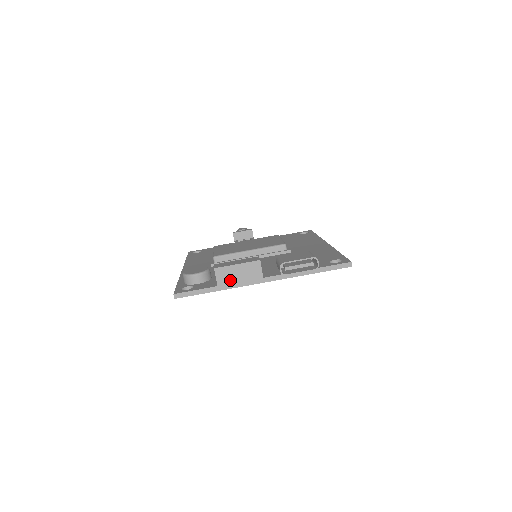
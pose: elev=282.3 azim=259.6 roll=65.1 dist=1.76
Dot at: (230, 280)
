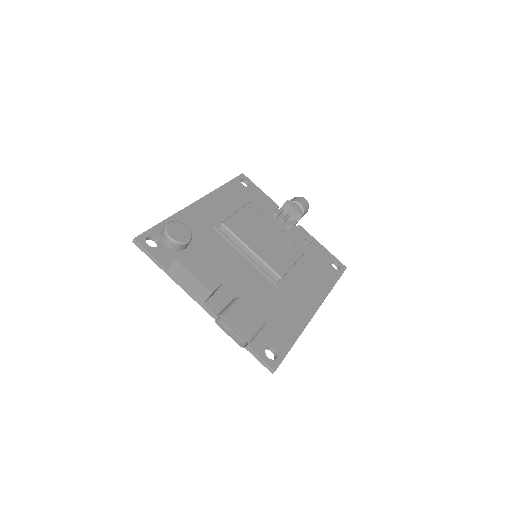
Dot at: (179, 277)
